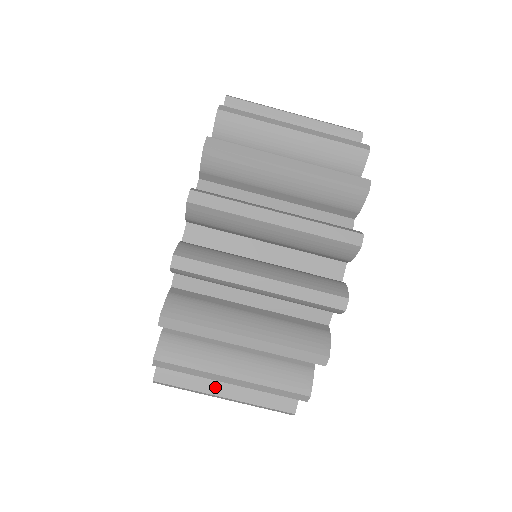
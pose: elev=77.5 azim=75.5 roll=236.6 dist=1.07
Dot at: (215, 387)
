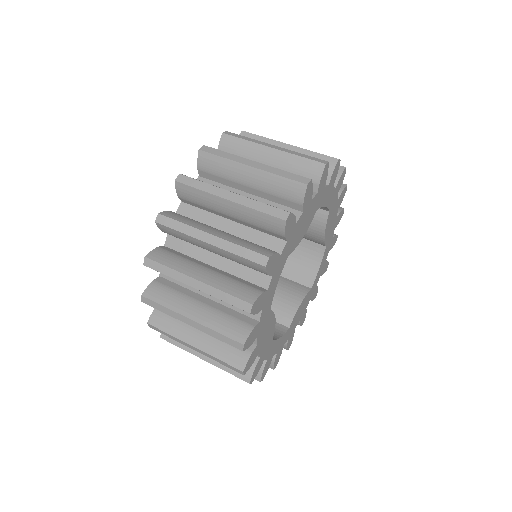
Dot at: occluded
